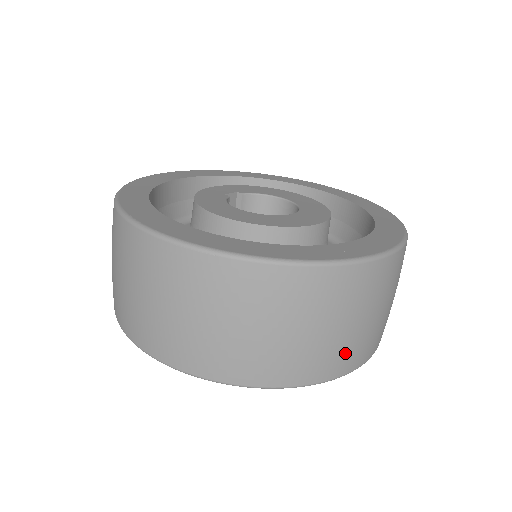
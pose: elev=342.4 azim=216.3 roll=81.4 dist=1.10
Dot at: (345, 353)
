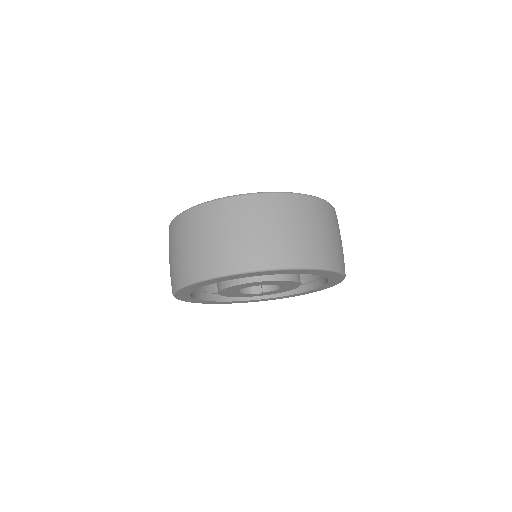
Dot at: (234, 253)
